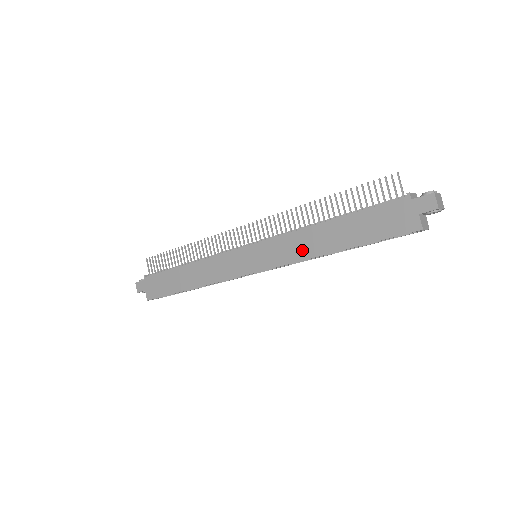
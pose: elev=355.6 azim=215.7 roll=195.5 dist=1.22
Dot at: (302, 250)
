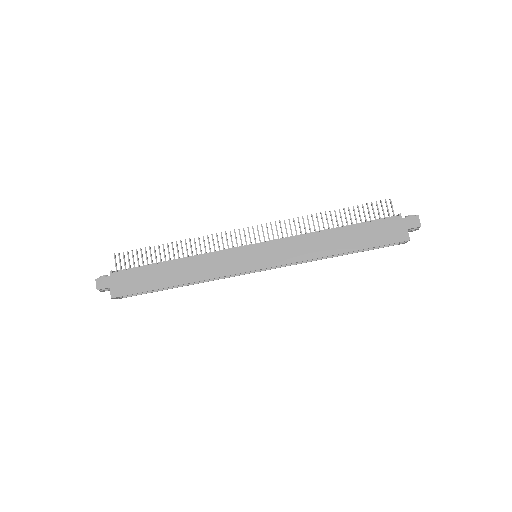
Dot at: (309, 251)
